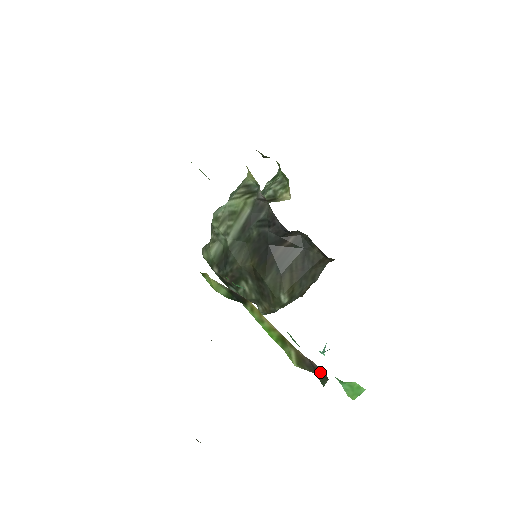
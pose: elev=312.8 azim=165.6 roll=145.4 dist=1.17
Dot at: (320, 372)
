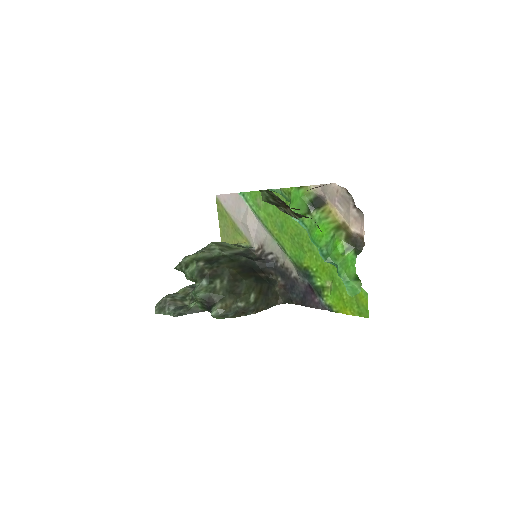
Dot at: (359, 244)
